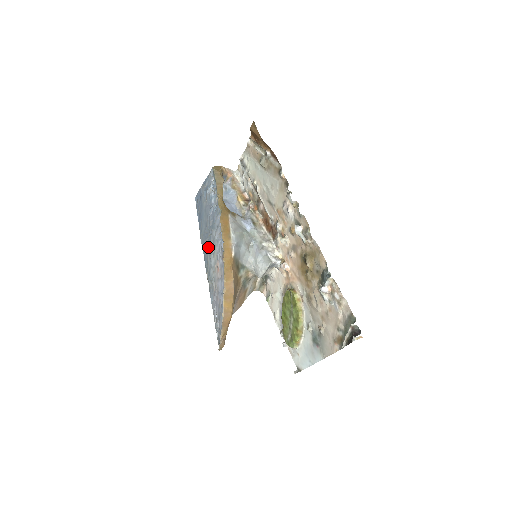
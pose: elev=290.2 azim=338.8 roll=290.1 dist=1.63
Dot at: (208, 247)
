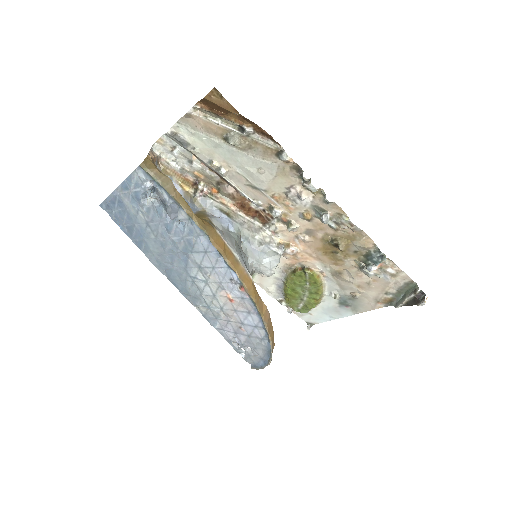
Dot at: (183, 272)
